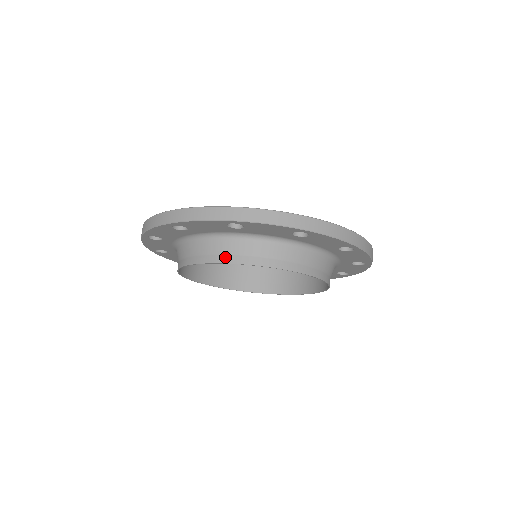
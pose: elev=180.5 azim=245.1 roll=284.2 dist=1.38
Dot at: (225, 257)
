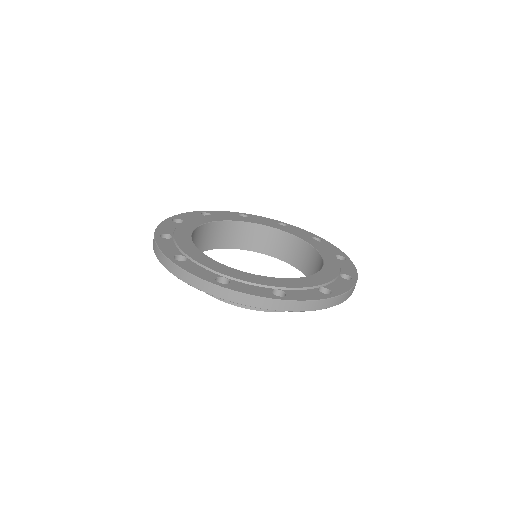
Dot at: occluded
